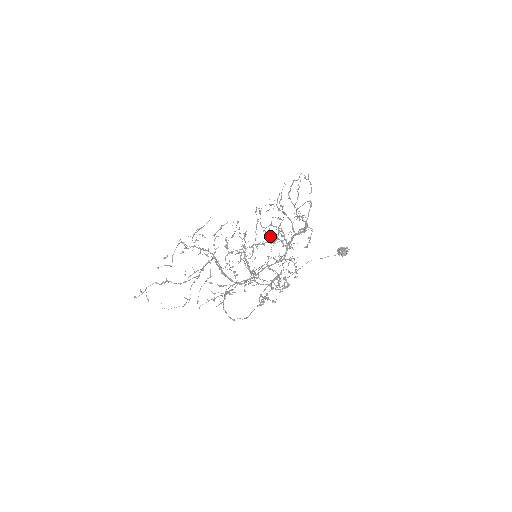
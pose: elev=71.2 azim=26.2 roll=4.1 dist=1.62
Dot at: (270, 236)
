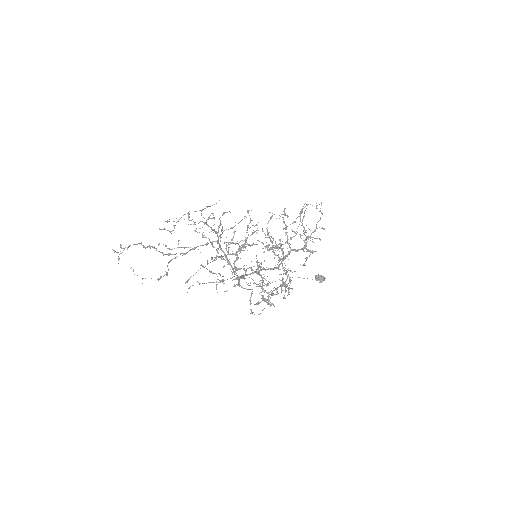
Dot at: occluded
